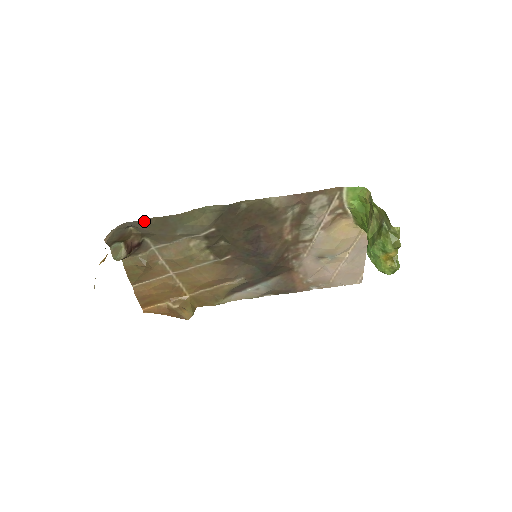
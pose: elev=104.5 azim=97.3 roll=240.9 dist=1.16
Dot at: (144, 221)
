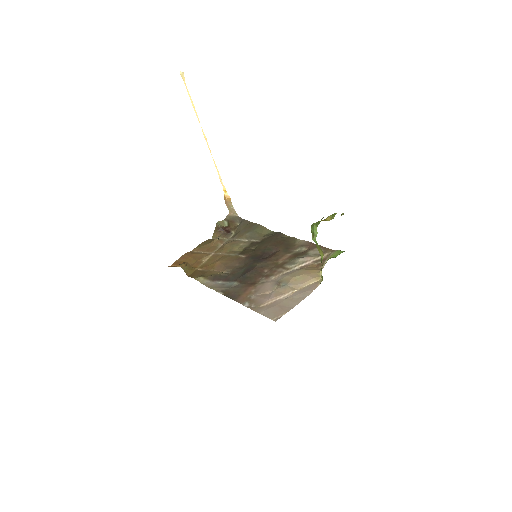
Dot at: (247, 222)
